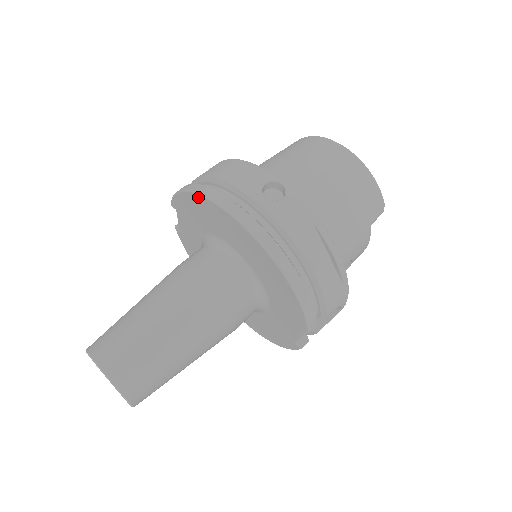
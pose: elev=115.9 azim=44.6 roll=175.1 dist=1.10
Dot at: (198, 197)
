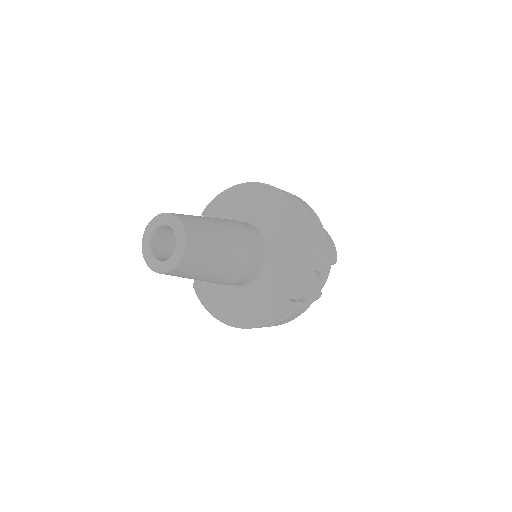
Dot at: (240, 186)
